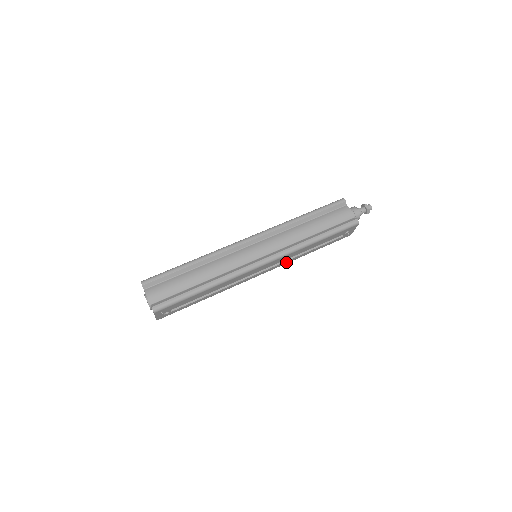
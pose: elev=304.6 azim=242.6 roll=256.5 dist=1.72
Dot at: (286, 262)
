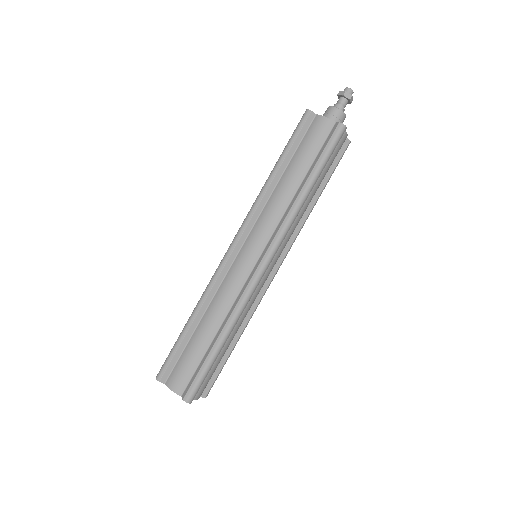
Dot at: occluded
